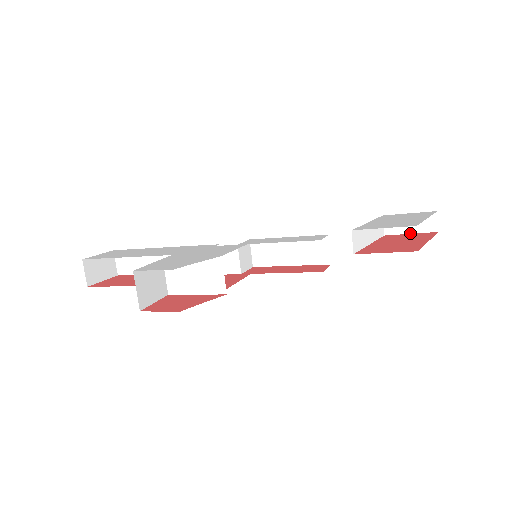
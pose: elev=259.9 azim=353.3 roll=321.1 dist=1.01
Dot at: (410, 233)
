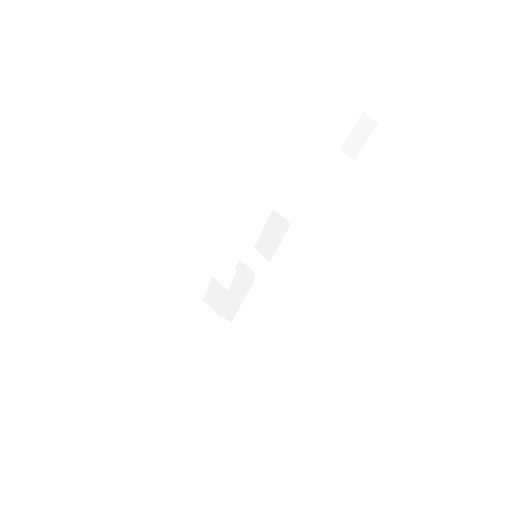
Dot at: occluded
